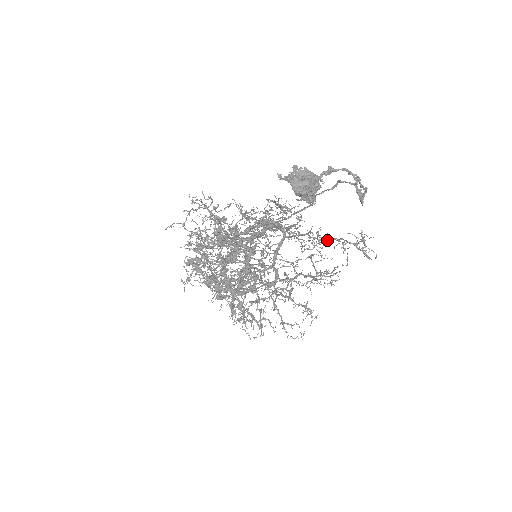
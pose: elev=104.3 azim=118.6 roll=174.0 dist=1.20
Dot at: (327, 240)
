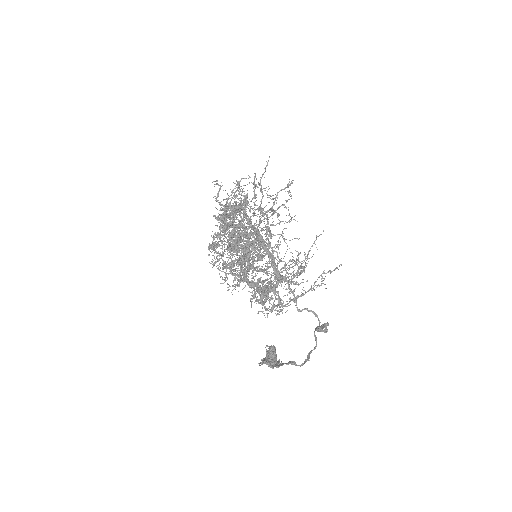
Dot at: occluded
